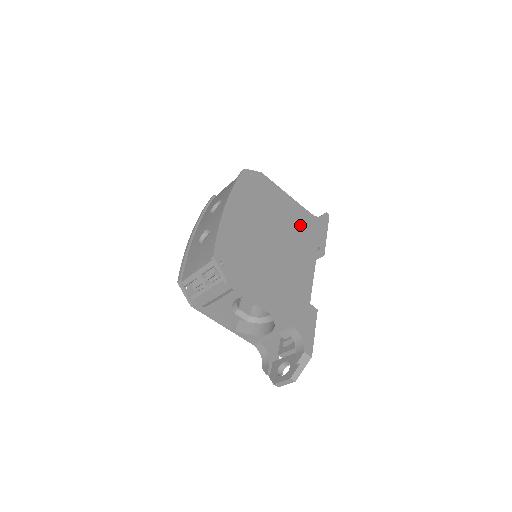
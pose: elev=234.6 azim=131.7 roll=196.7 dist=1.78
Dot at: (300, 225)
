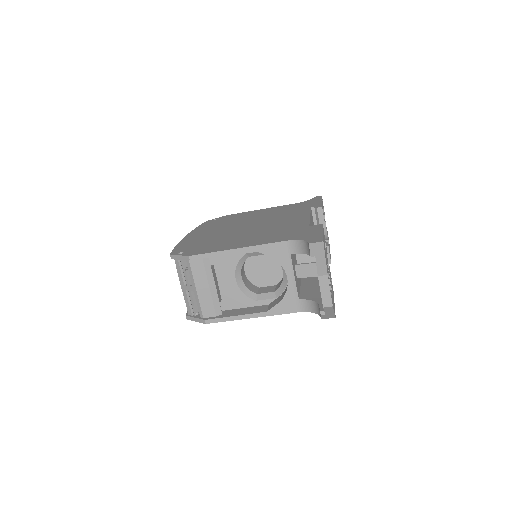
Dot at: (282, 211)
